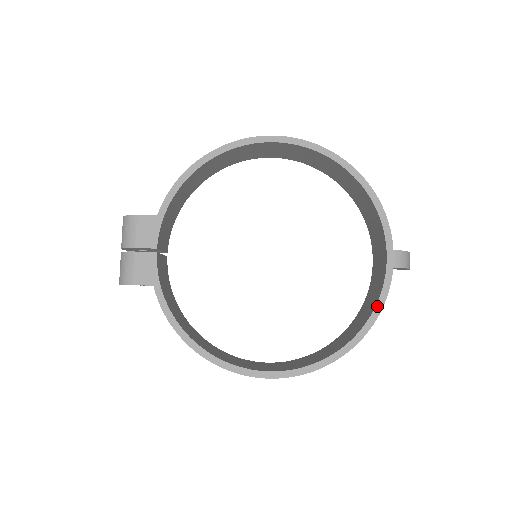
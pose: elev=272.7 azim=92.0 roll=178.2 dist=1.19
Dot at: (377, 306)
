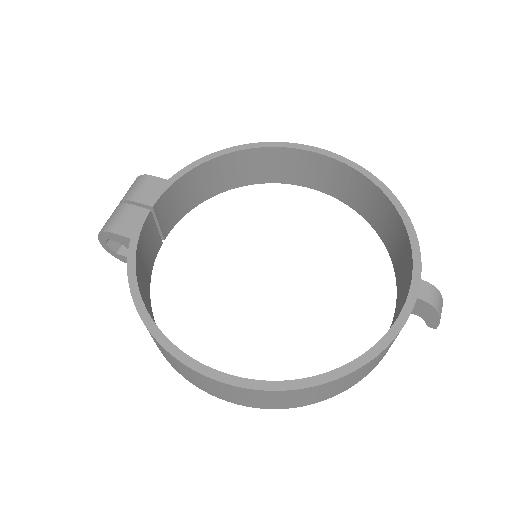
Dot at: (386, 336)
